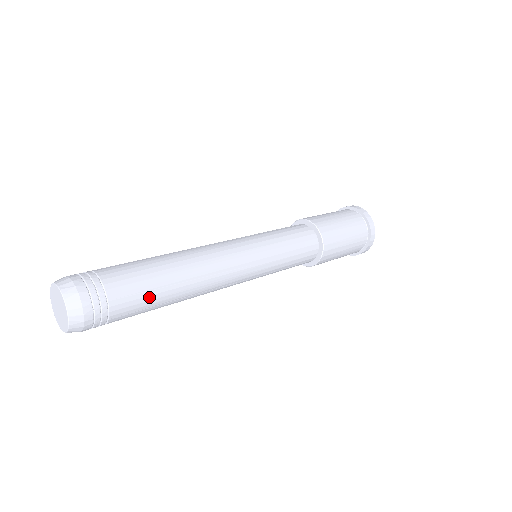
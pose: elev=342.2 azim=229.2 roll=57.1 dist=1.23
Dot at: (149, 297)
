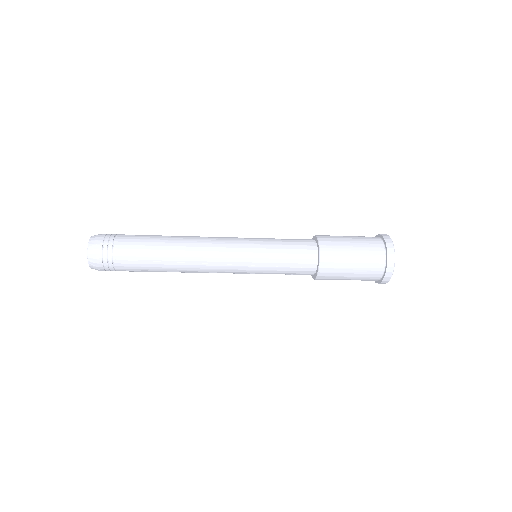
Dot at: (143, 265)
